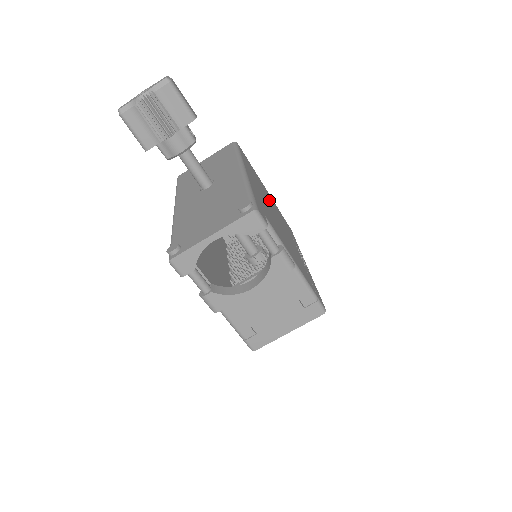
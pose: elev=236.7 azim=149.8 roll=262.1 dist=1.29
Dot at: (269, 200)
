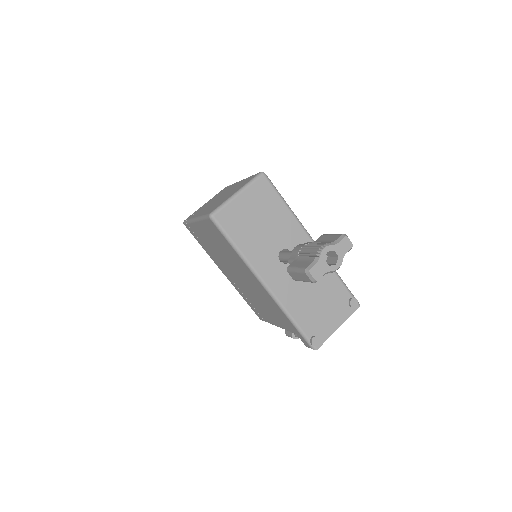
Dot at: occluded
